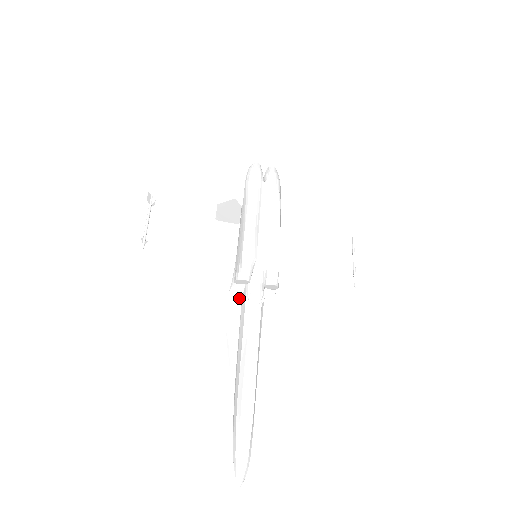
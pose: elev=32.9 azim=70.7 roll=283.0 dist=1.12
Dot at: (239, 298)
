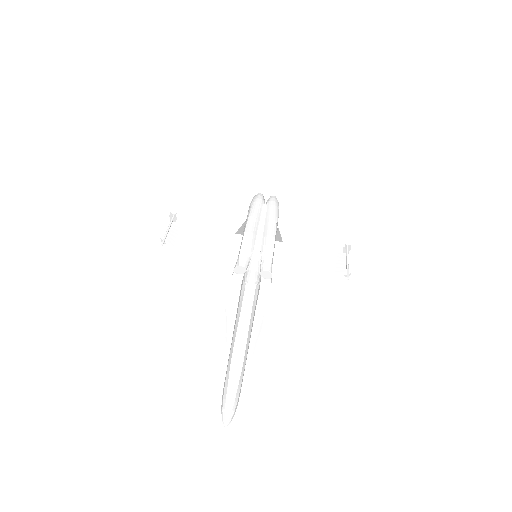
Dot at: (239, 285)
